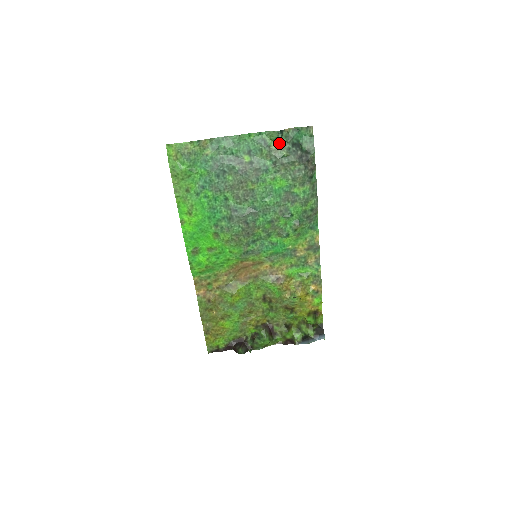
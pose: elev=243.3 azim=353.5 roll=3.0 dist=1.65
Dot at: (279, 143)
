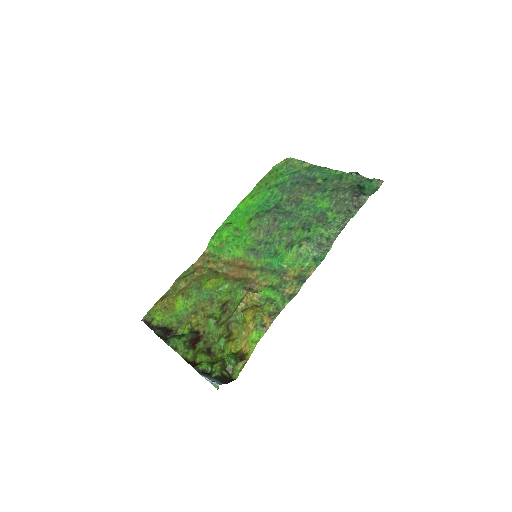
Dot at: (350, 181)
